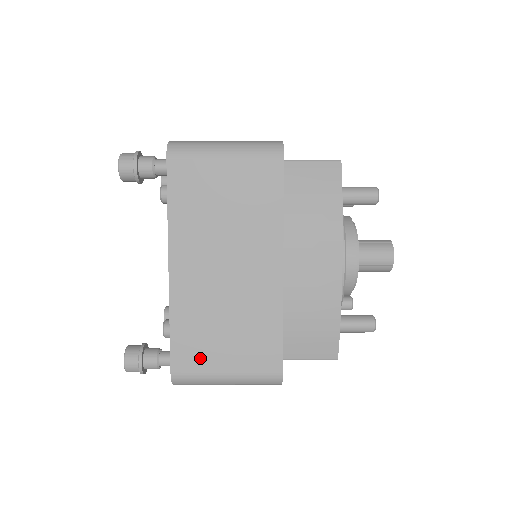
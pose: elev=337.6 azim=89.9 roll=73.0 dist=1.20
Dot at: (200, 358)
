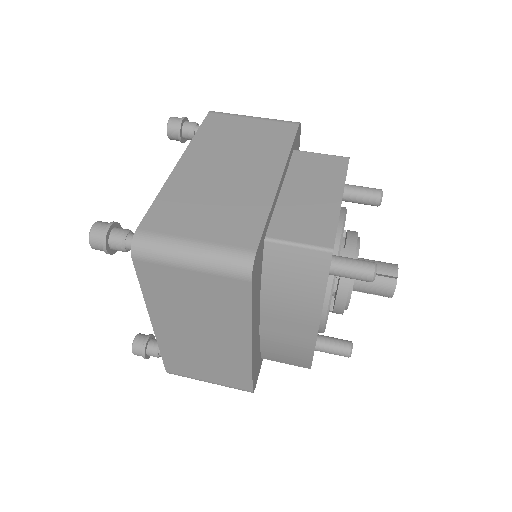
Dot at: (187, 371)
